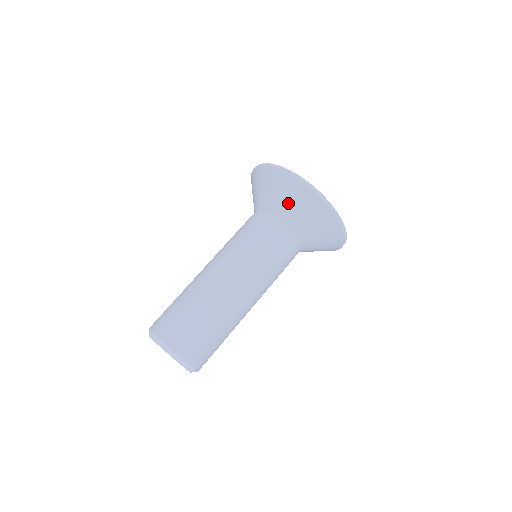
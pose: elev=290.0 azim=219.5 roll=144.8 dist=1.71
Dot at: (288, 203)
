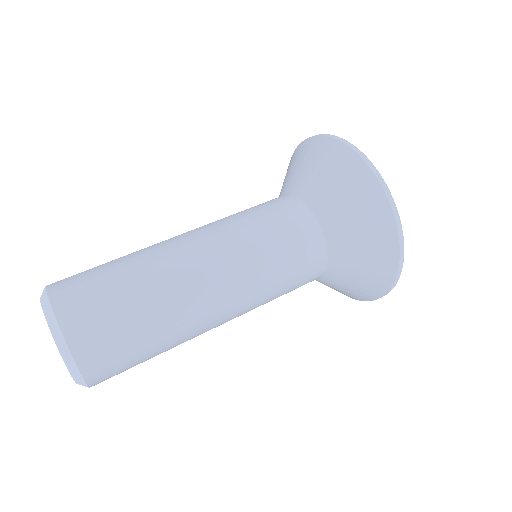
Dot at: (311, 172)
